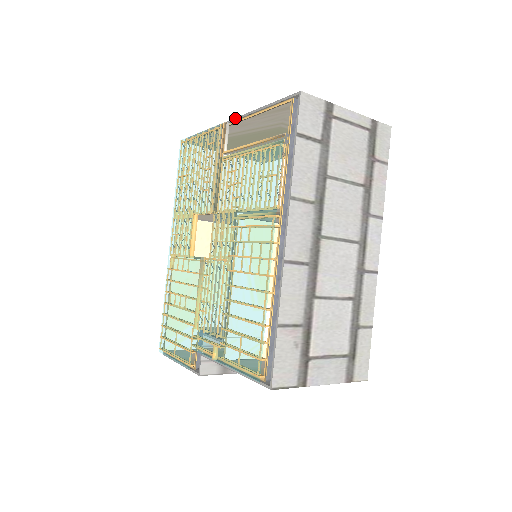
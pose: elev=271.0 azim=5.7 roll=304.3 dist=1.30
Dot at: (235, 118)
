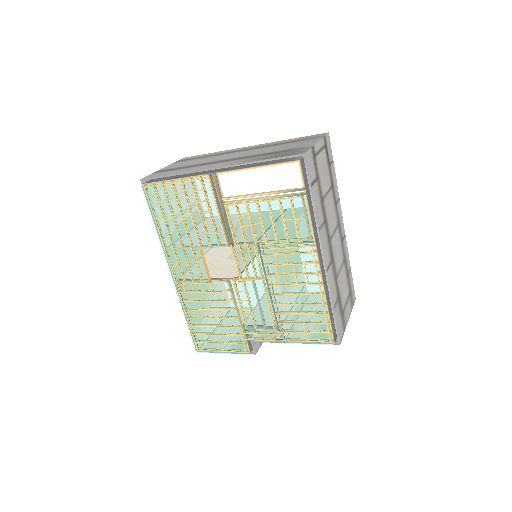
Dot at: (220, 167)
